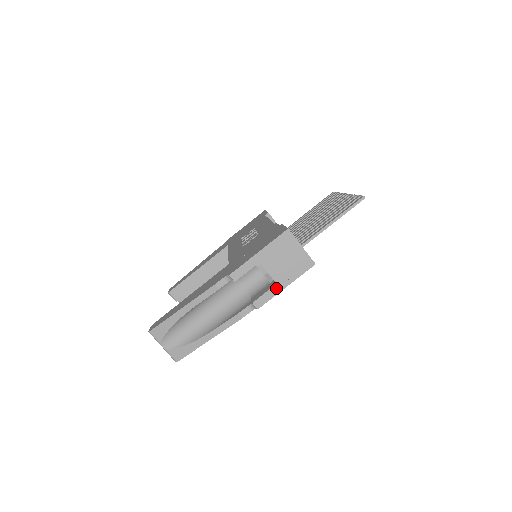
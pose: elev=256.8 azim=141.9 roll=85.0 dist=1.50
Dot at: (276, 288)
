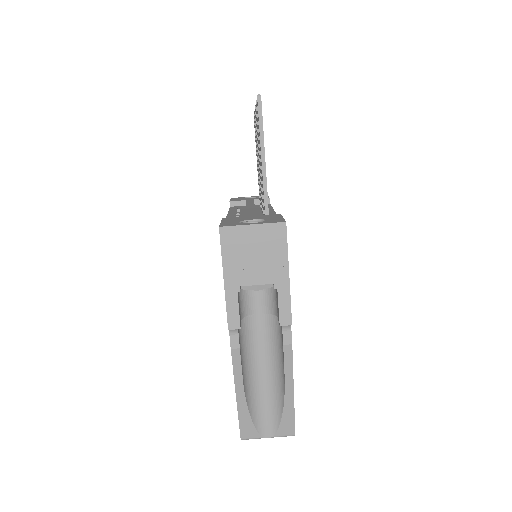
Dot at: (282, 288)
